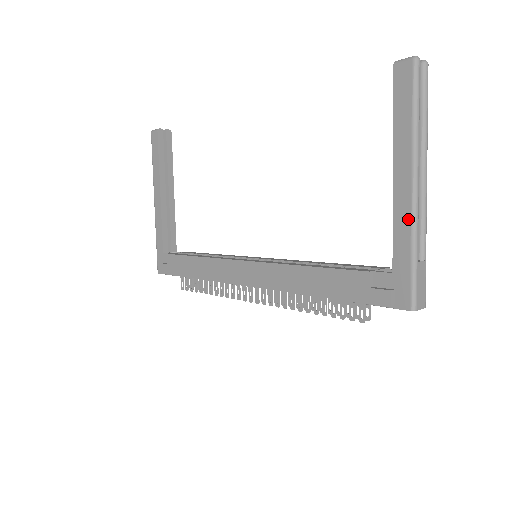
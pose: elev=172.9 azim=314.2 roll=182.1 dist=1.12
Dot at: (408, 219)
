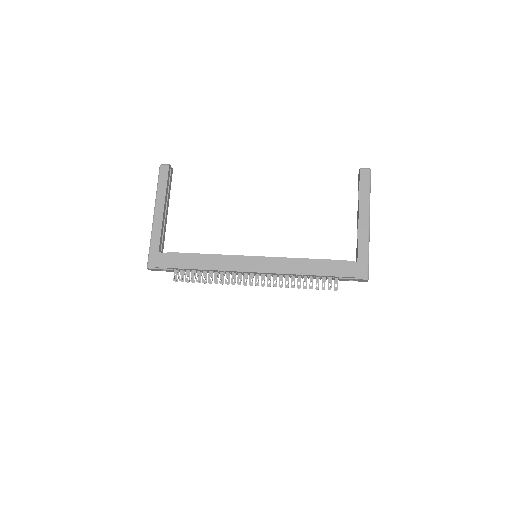
Dot at: (366, 236)
